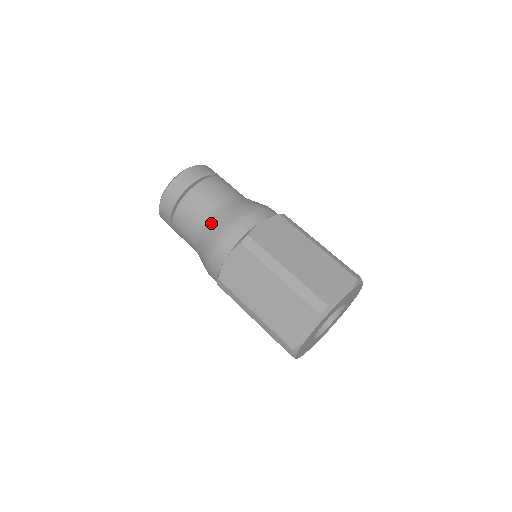
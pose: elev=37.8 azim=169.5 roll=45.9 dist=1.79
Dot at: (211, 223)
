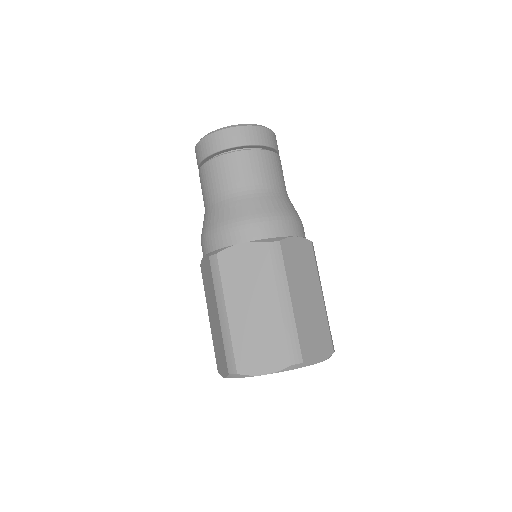
Dot at: (251, 198)
